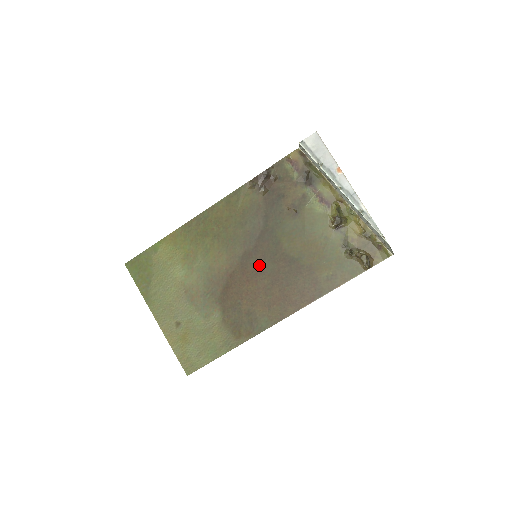
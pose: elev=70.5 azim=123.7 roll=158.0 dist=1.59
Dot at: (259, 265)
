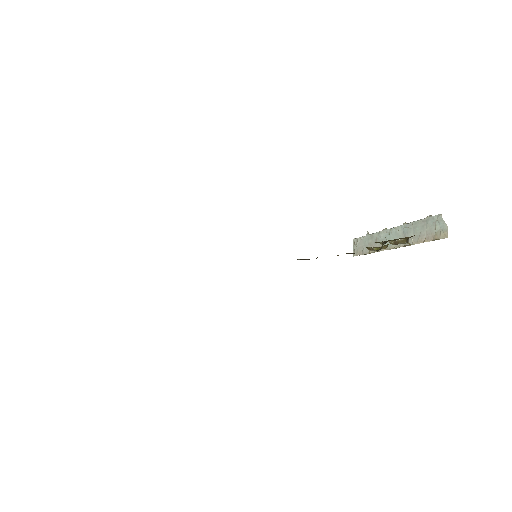
Dot at: occluded
